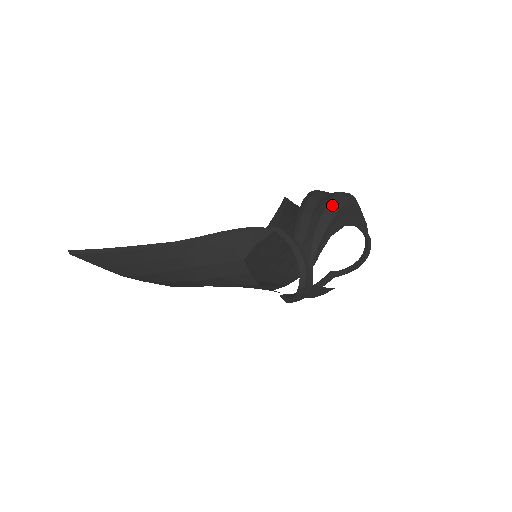
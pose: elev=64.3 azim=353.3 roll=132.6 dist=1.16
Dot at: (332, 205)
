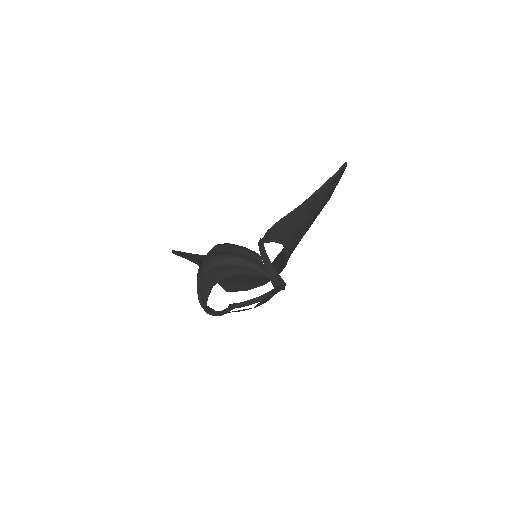
Dot at: (201, 270)
